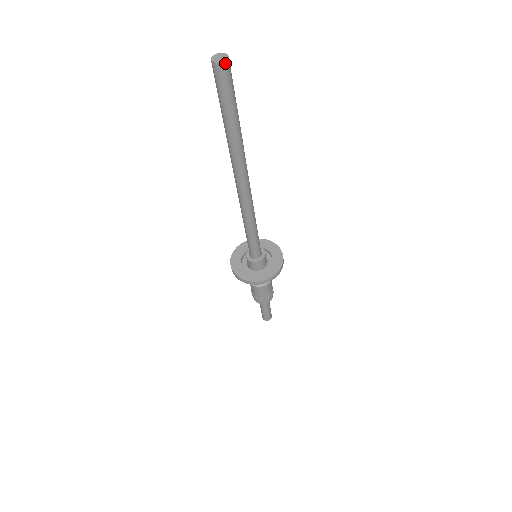
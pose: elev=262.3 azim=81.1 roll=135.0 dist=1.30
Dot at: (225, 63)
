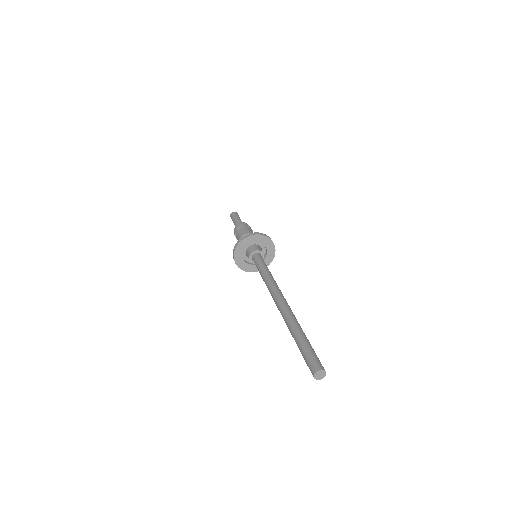
Dot at: (320, 378)
